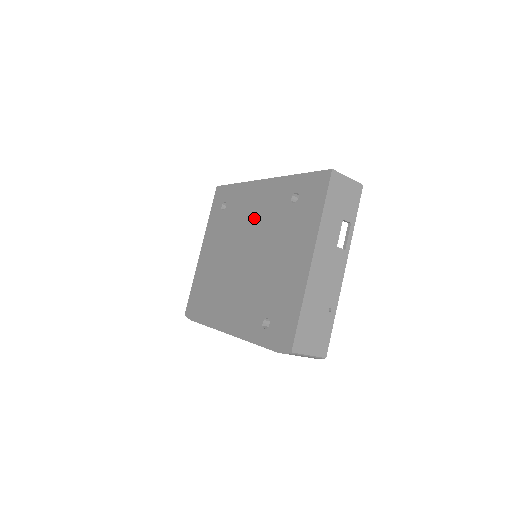
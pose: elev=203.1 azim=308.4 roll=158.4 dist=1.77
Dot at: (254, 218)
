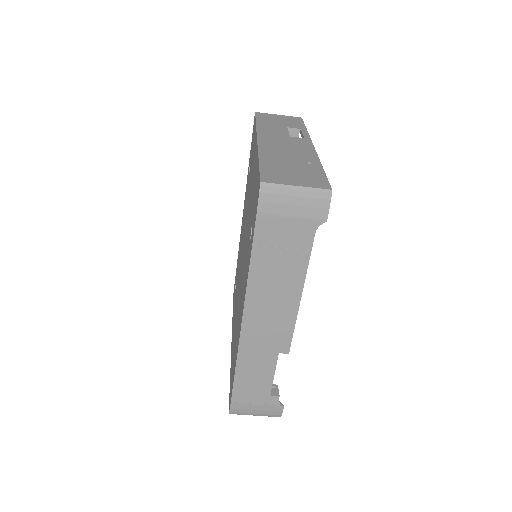
Dot at: (242, 235)
